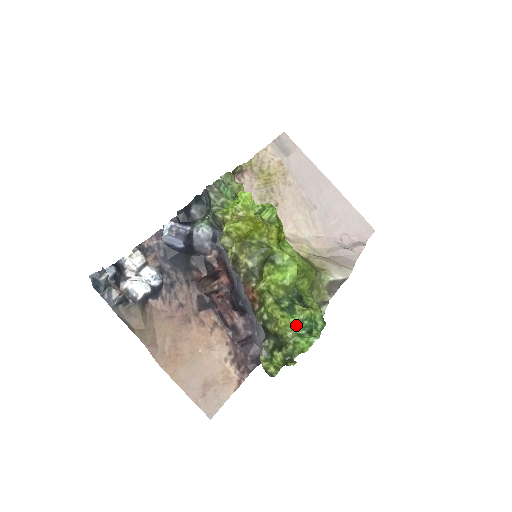
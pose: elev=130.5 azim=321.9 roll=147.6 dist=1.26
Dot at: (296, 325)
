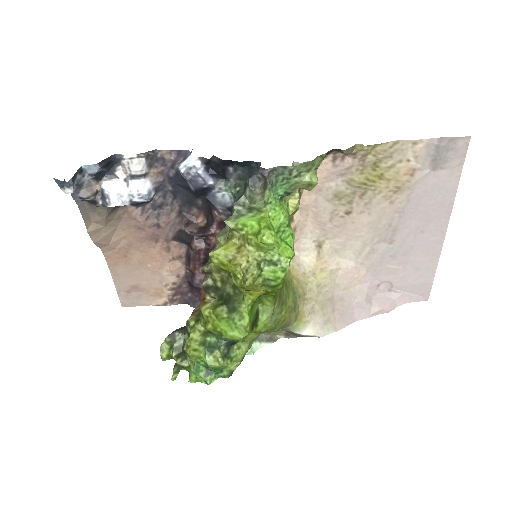
Dot at: (202, 361)
